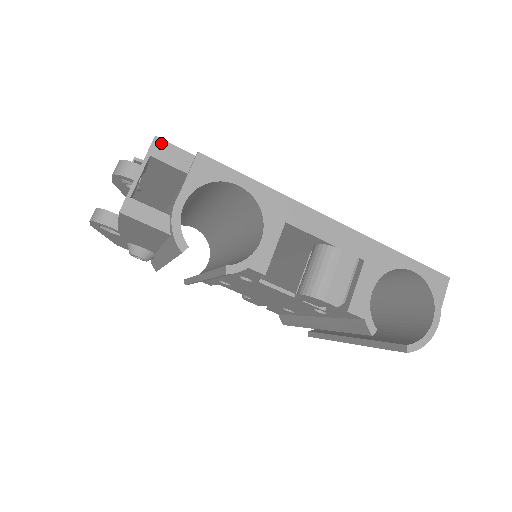
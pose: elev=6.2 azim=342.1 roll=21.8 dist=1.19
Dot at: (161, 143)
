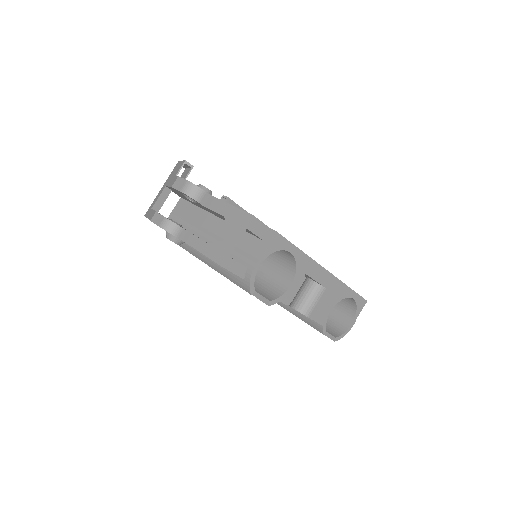
Dot at: (255, 220)
